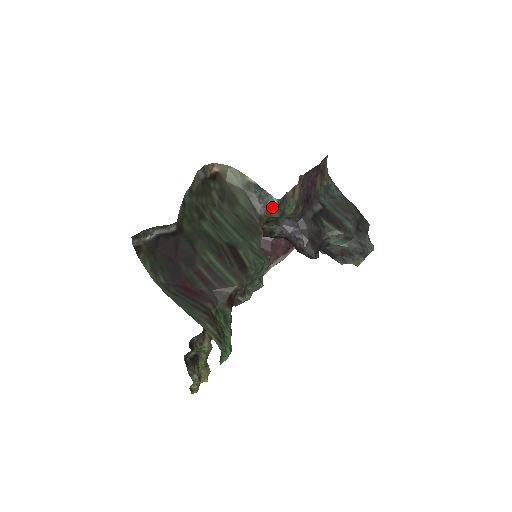
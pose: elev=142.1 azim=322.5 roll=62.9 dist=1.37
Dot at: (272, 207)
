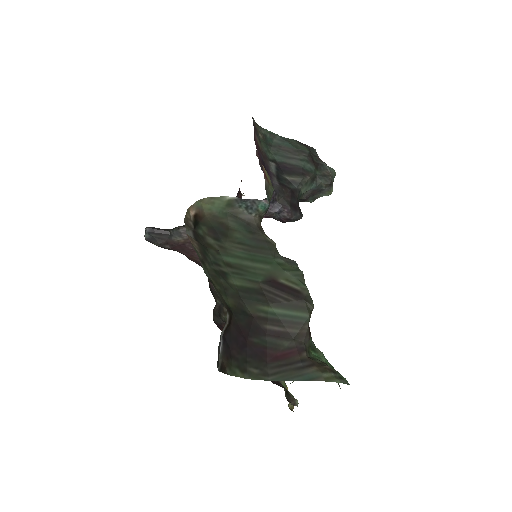
Dot at: (264, 210)
